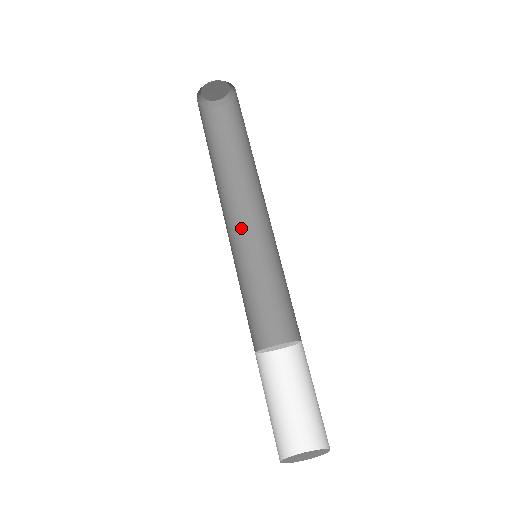
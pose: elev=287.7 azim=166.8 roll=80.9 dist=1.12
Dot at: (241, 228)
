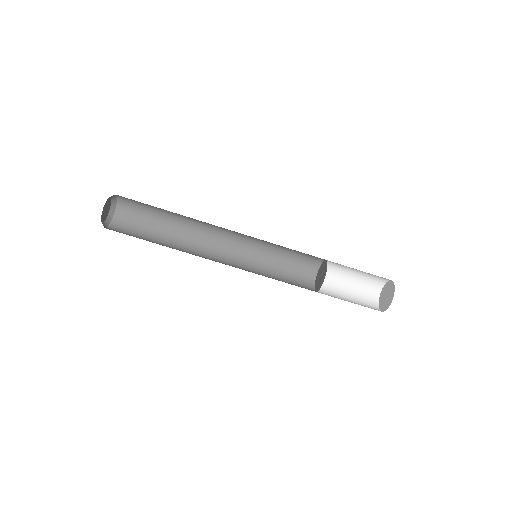
Dot at: (224, 253)
